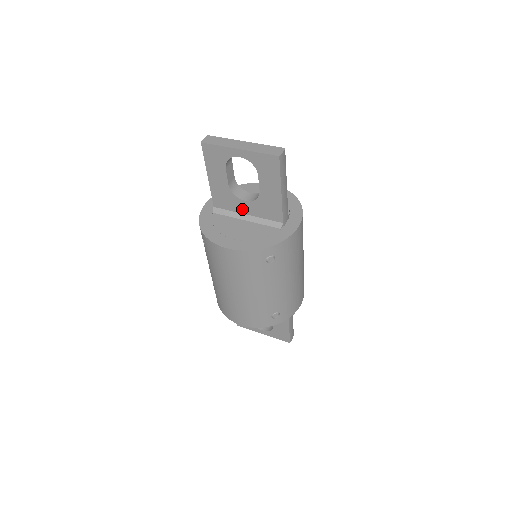
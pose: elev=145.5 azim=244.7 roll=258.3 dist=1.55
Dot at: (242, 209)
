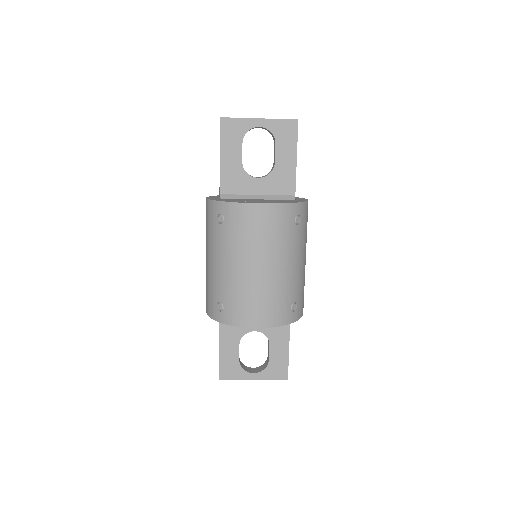
Dot at: (253, 189)
